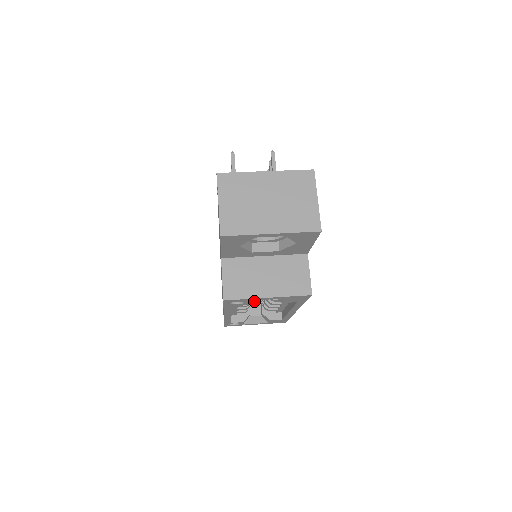
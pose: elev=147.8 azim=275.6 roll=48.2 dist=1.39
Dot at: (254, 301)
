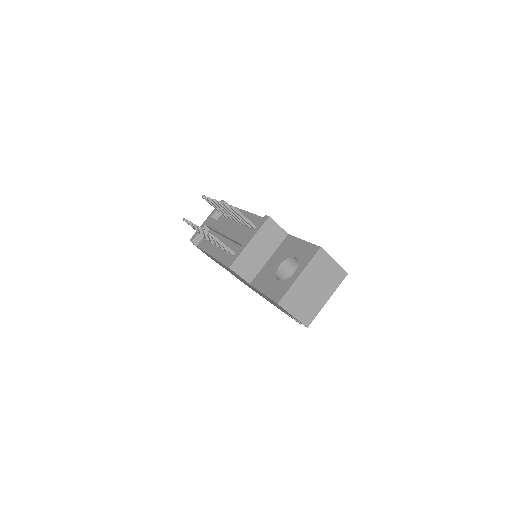
Dot at: occluded
